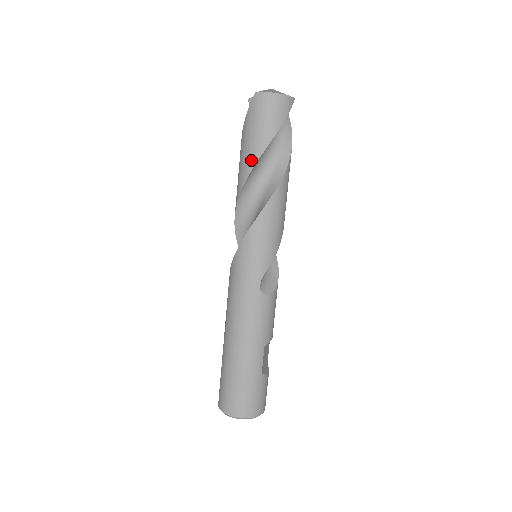
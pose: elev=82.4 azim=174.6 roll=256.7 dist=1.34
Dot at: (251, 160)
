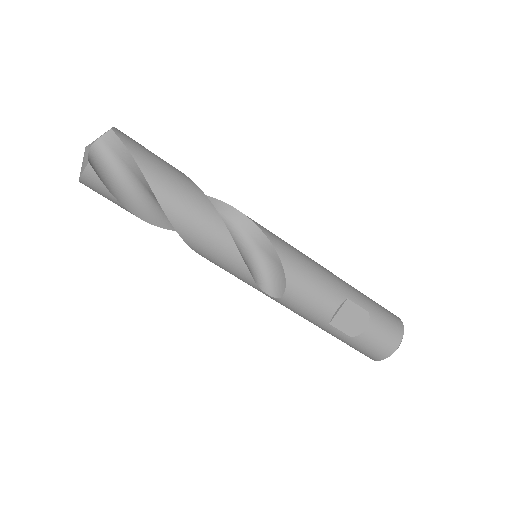
Dot at: (150, 221)
